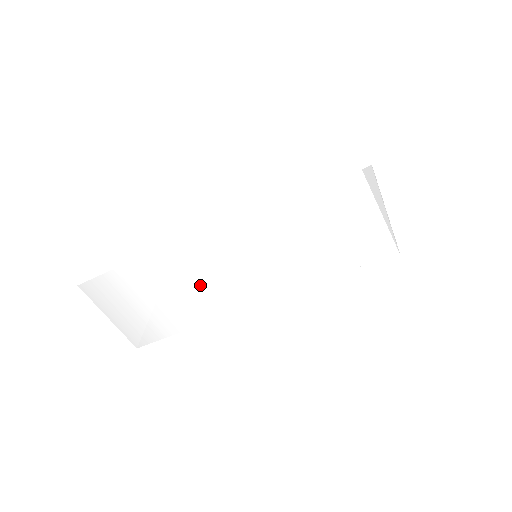
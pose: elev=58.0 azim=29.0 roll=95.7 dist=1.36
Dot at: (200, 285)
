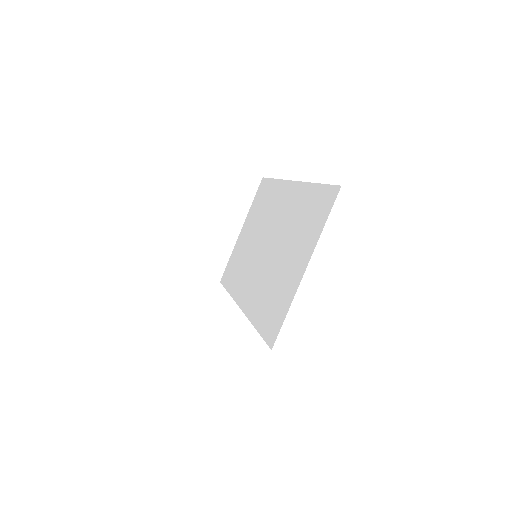
Dot at: occluded
